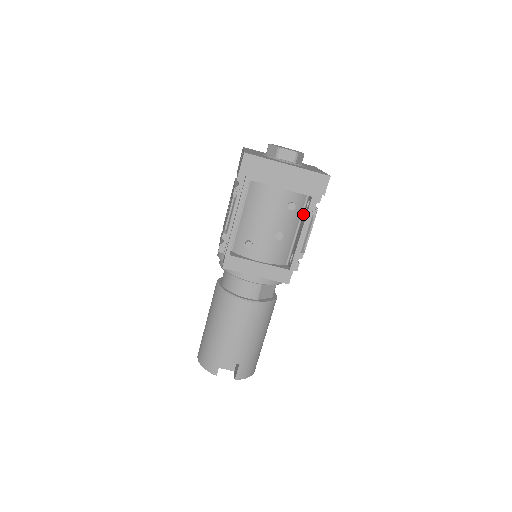
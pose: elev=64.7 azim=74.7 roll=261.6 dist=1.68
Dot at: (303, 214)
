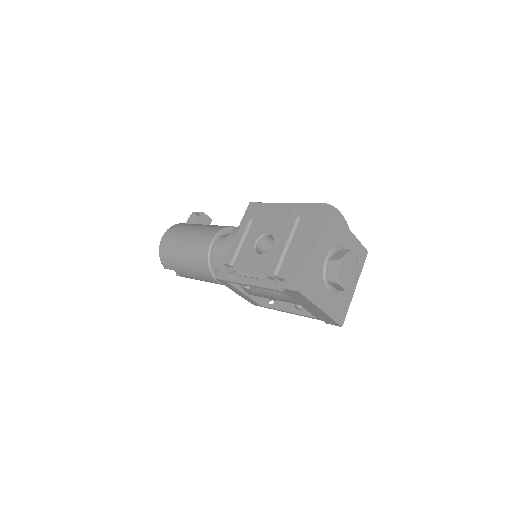
Dot at: occluded
